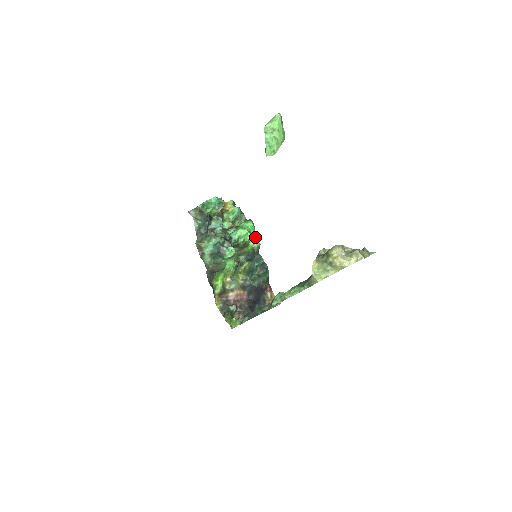
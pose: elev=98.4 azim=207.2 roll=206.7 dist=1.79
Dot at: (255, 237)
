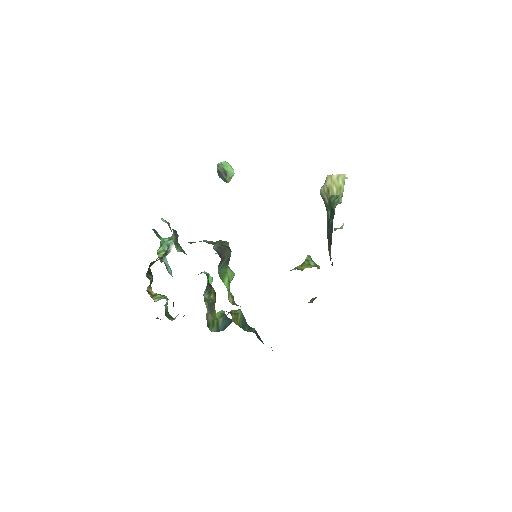
Dot at: occluded
